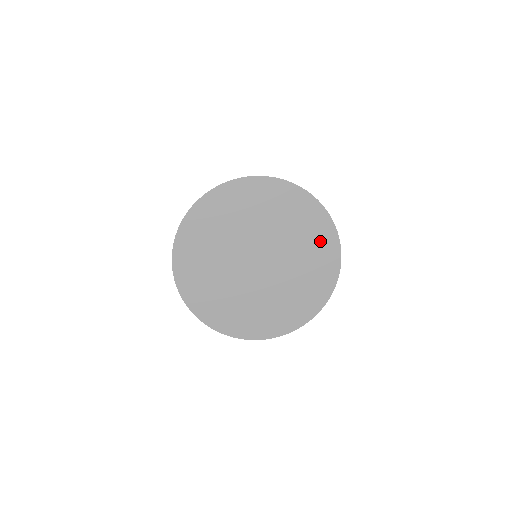
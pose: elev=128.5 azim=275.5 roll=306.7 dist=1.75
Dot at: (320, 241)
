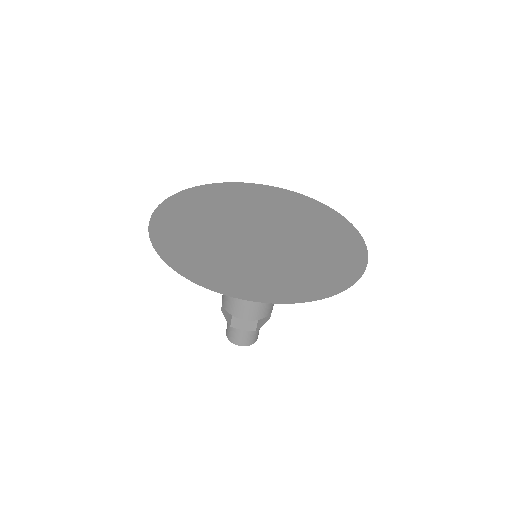
Dot at: (285, 199)
